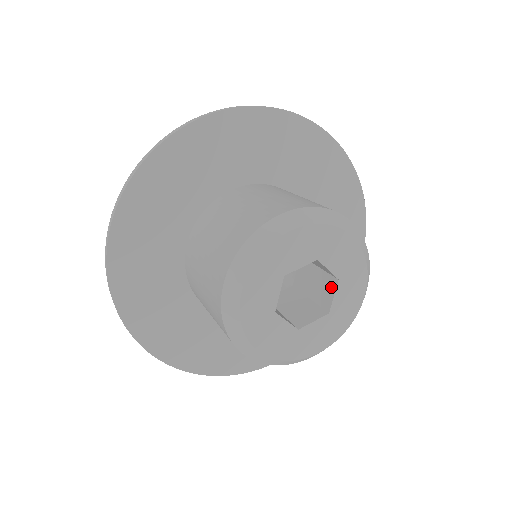
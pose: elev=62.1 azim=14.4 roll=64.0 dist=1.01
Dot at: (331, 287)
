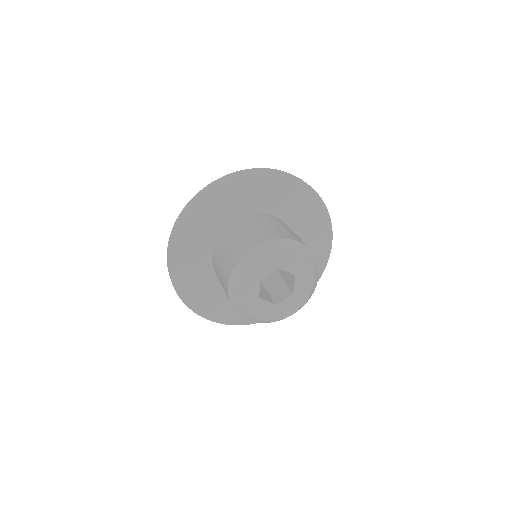
Dot at: (293, 279)
